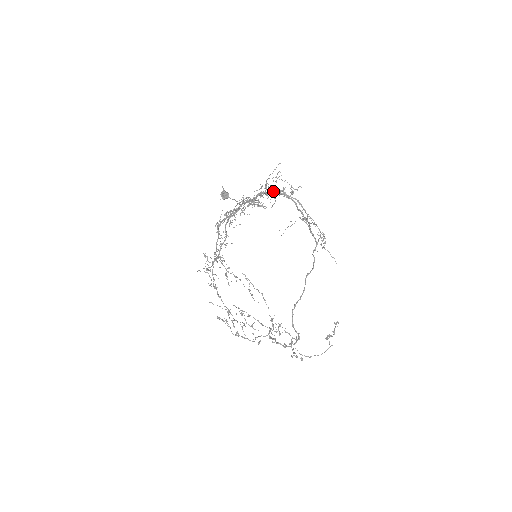
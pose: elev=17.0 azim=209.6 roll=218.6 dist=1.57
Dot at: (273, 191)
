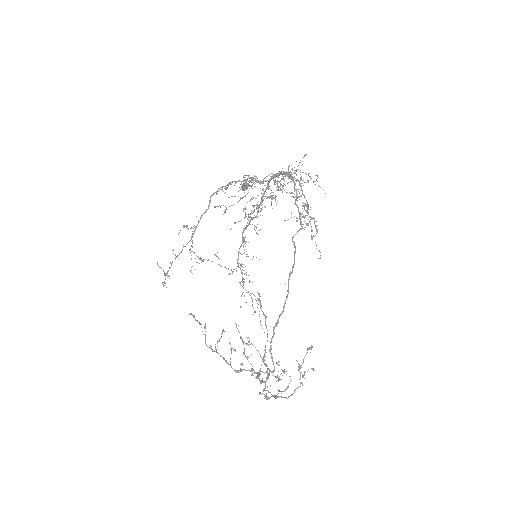
Dot at: (279, 172)
